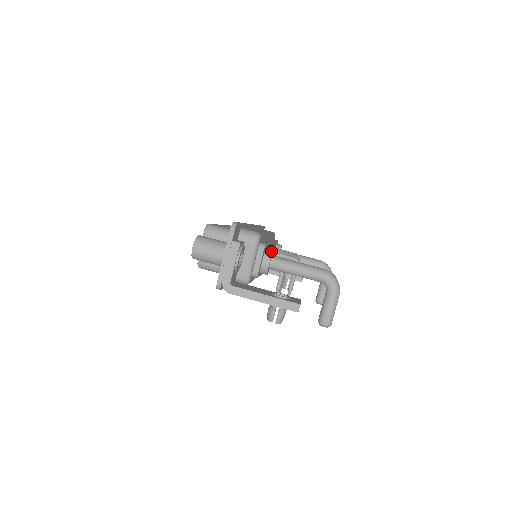
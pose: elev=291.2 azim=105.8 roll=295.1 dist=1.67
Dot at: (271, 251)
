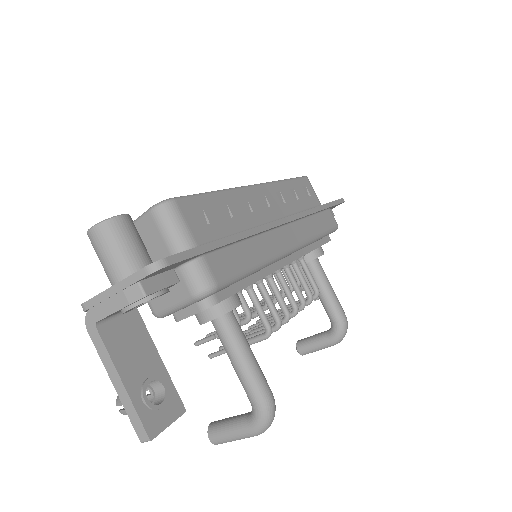
Dot at: (226, 310)
